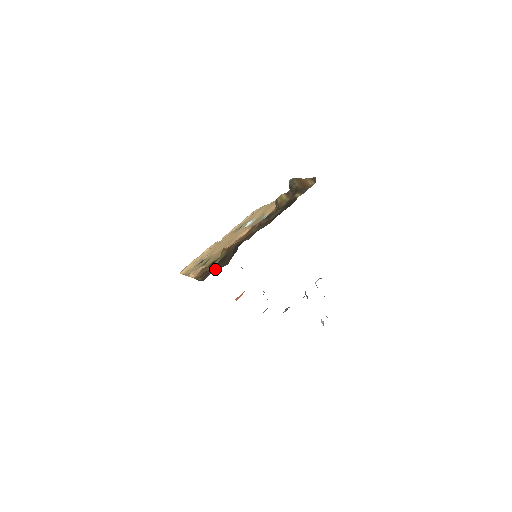
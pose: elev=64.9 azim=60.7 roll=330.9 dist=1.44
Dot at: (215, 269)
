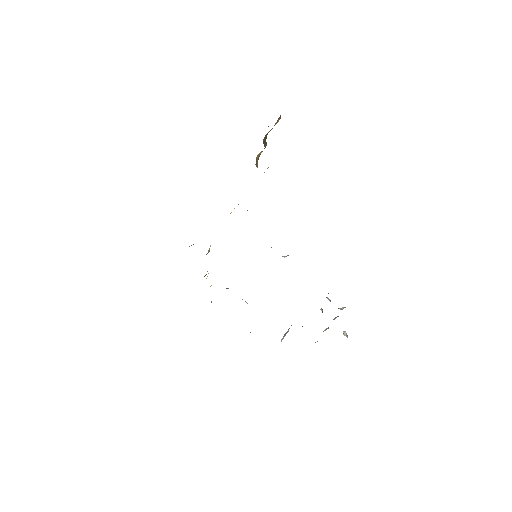
Dot at: occluded
